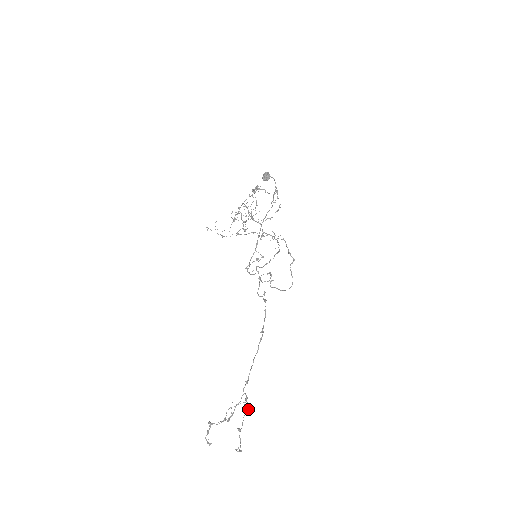
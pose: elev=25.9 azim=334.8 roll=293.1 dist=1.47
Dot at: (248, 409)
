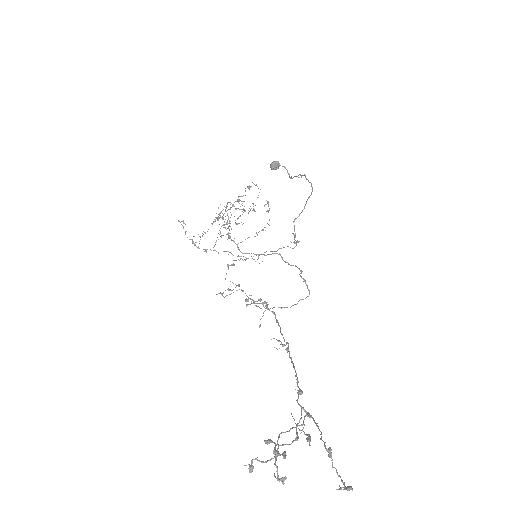
Dot at: (308, 440)
